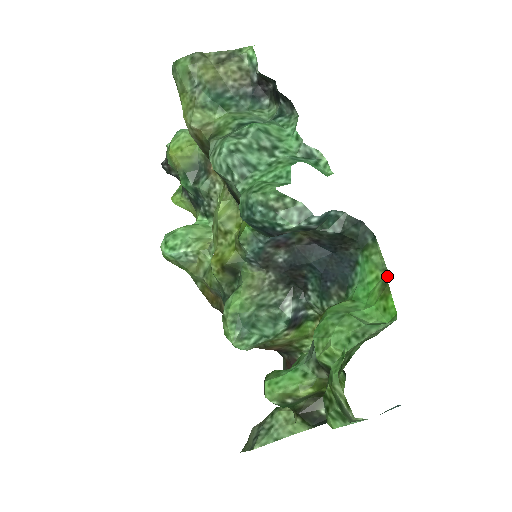
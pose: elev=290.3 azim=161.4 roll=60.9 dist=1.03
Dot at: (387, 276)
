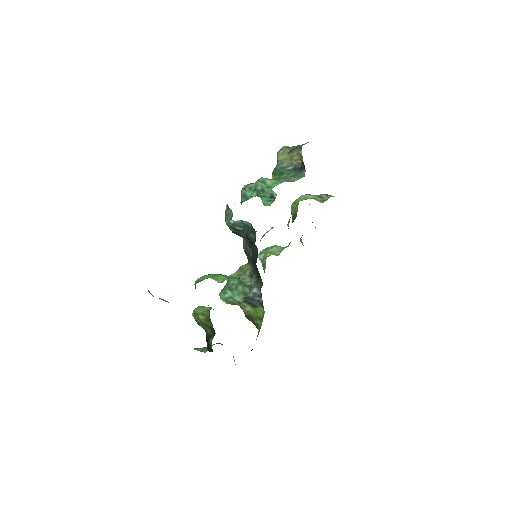
Dot at: occluded
